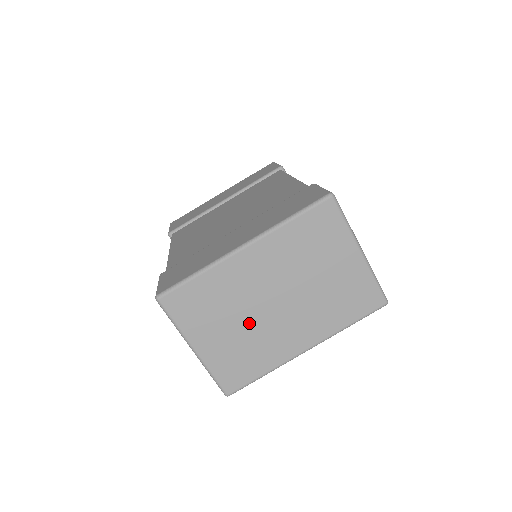
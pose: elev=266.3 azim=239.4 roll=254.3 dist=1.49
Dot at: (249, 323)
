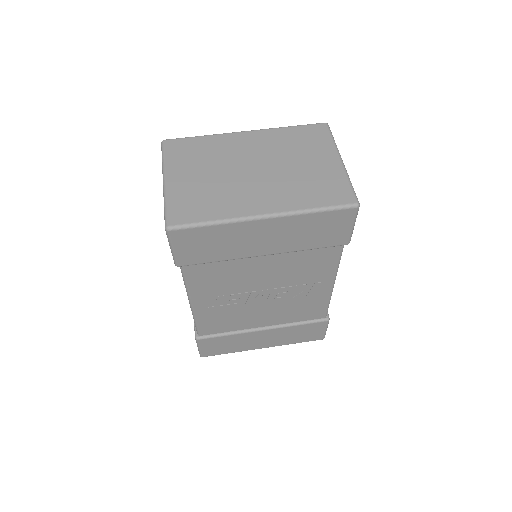
Dot at: (222, 177)
